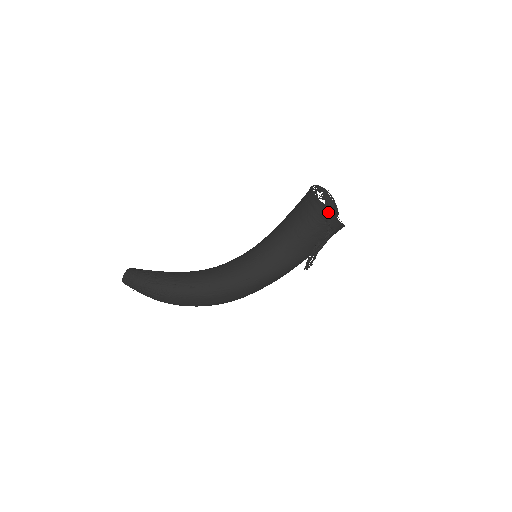
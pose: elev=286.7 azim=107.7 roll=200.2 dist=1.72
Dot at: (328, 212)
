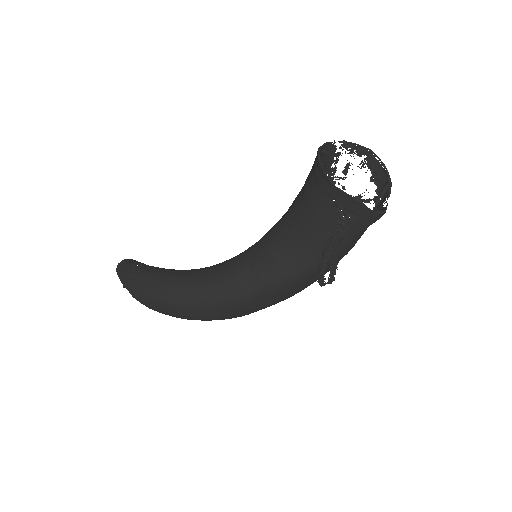
Dot at: (331, 182)
